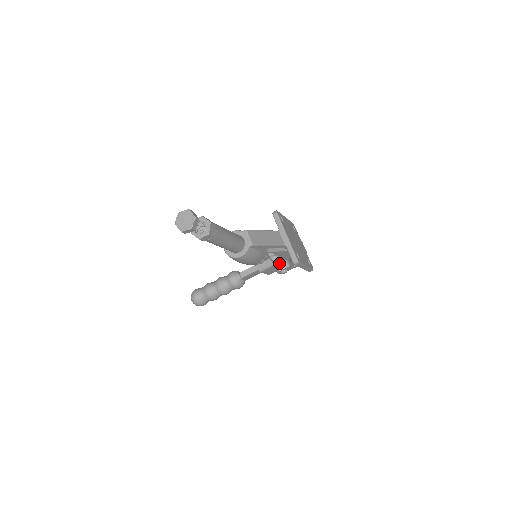
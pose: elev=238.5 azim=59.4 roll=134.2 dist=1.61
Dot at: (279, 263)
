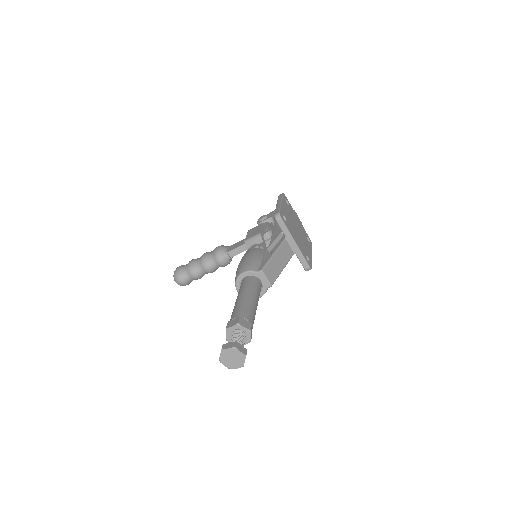
Dot at: occluded
